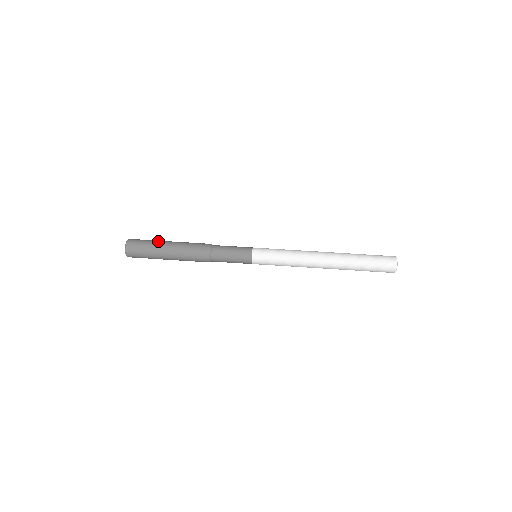
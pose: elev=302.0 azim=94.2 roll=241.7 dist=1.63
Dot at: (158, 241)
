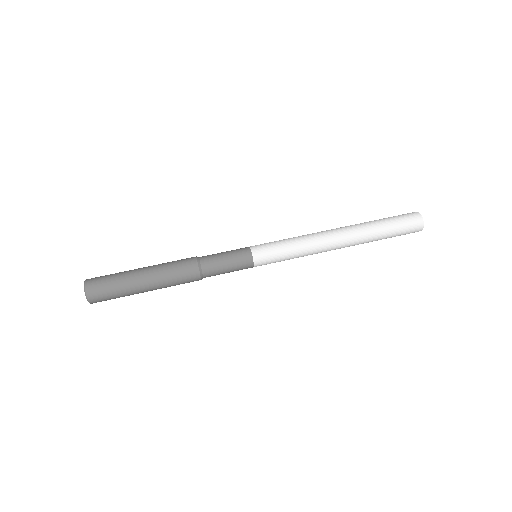
Dot at: (127, 277)
